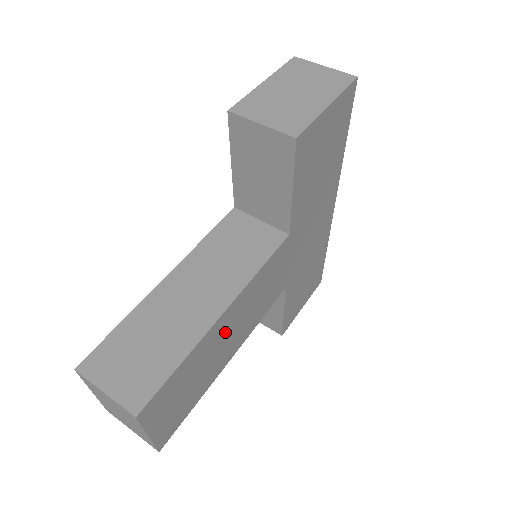
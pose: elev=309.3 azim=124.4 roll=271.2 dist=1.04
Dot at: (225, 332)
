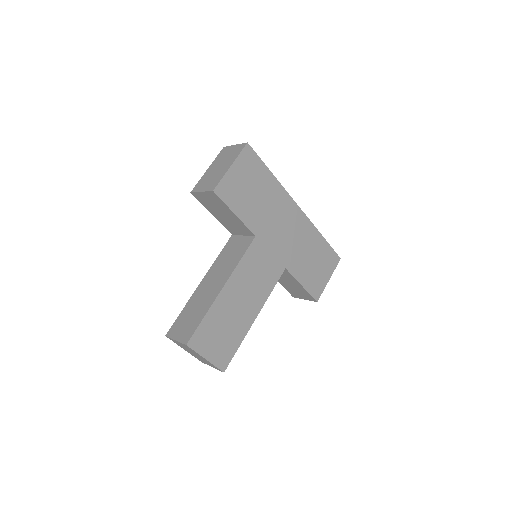
Dot at: (234, 299)
